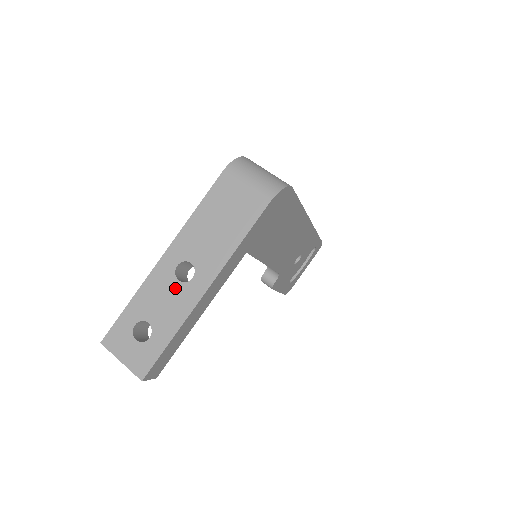
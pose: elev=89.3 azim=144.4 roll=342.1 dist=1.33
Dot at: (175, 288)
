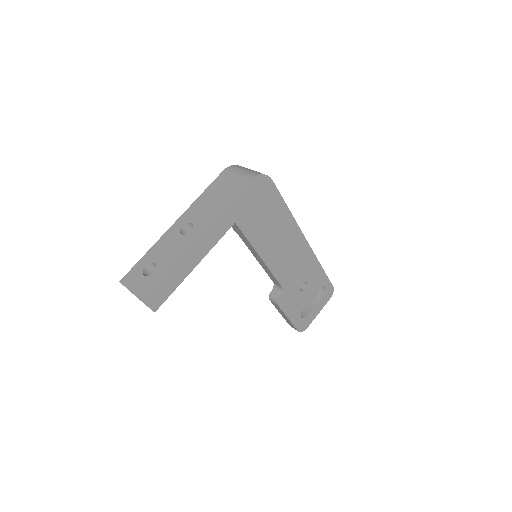
Dot at: (178, 239)
